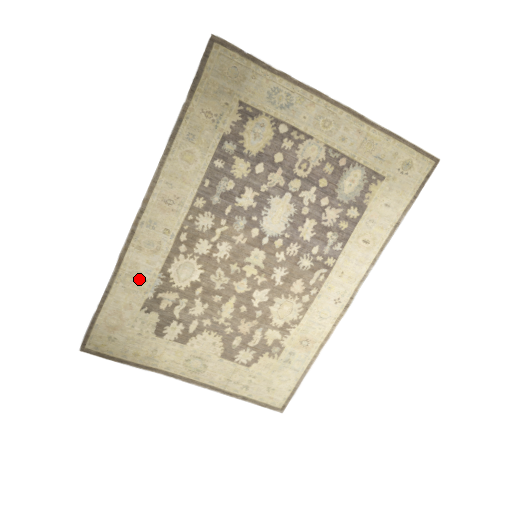
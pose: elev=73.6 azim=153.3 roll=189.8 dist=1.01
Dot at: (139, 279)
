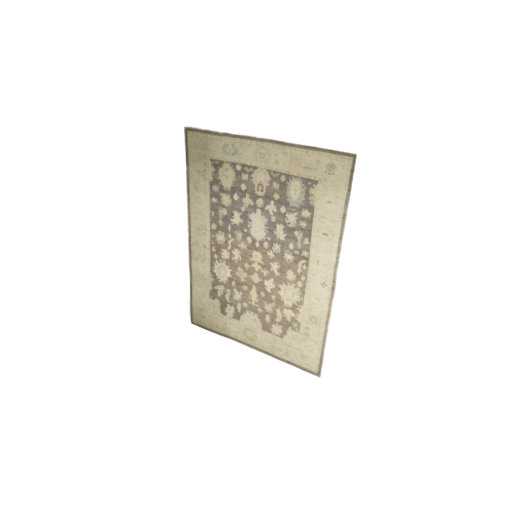
Dot at: (202, 278)
